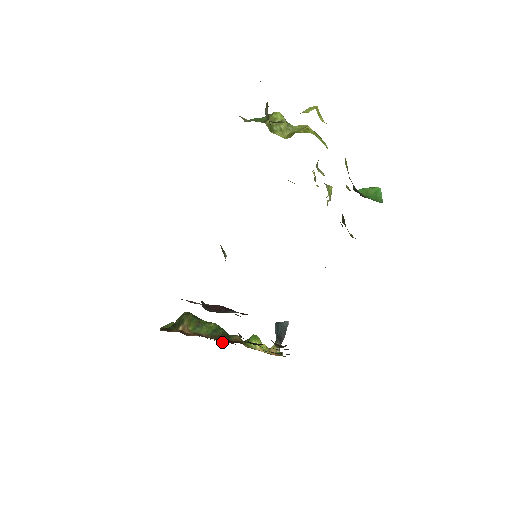
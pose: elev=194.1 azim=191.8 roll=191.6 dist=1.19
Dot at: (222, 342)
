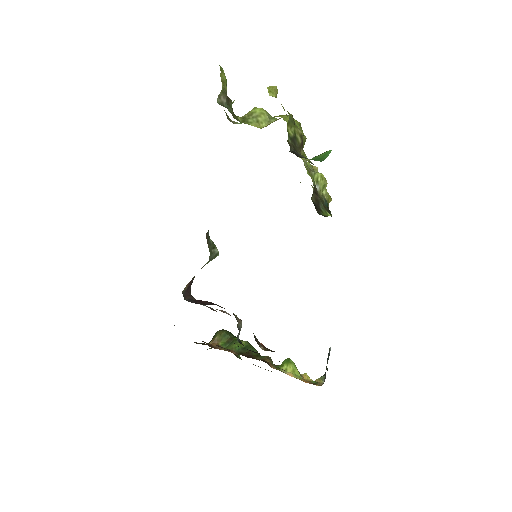
Dot at: (265, 369)
